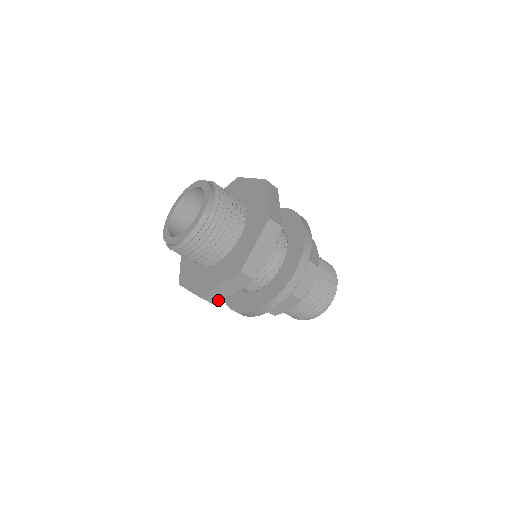
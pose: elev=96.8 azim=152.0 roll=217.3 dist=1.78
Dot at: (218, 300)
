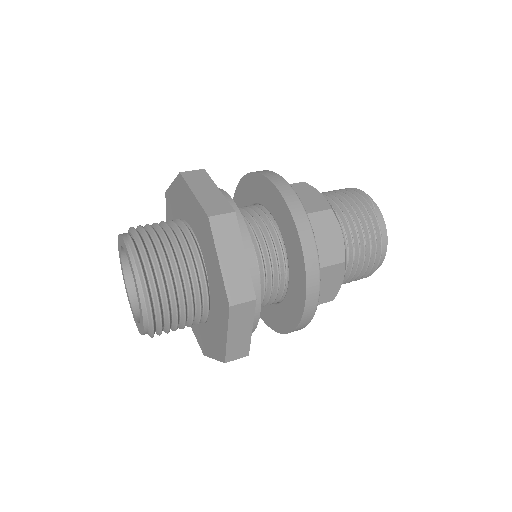
Dot at: (248, 288)
